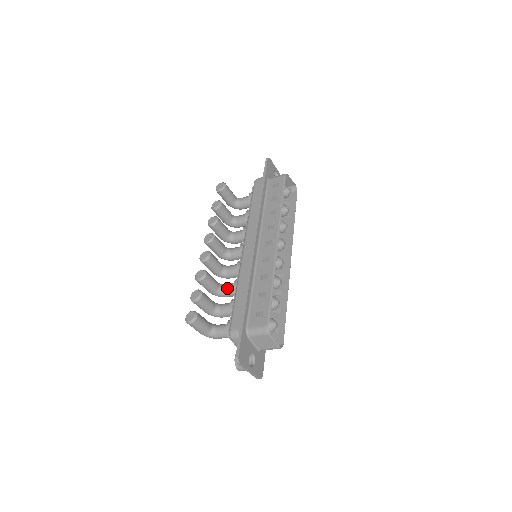
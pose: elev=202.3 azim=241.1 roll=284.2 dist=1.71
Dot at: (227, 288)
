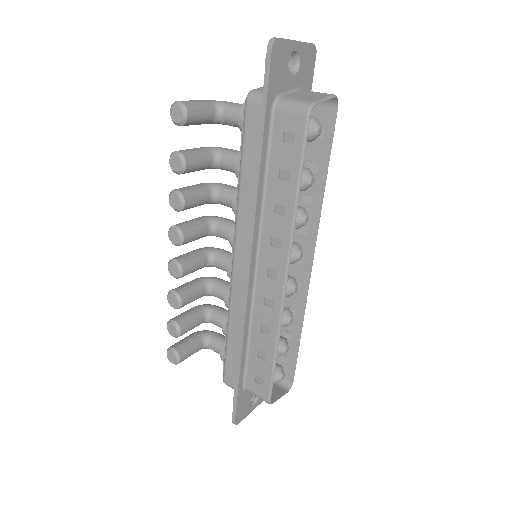
Dot at: (217, 296)
